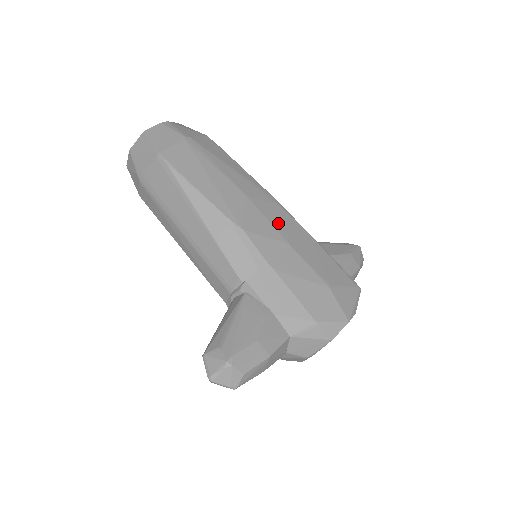
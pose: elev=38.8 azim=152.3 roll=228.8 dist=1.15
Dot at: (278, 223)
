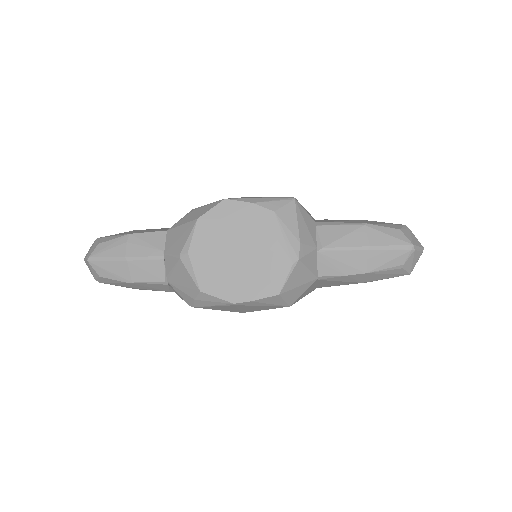
Dot at: occluded
